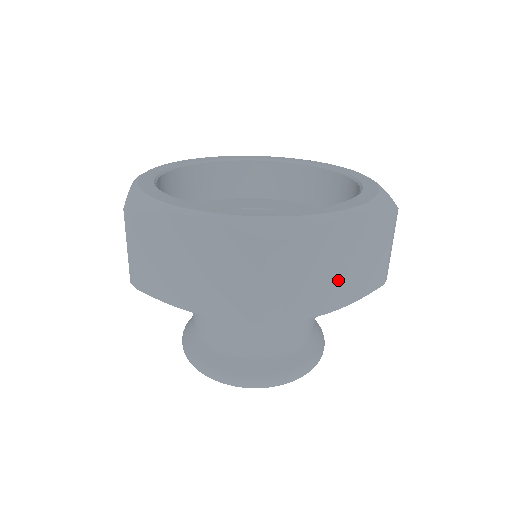
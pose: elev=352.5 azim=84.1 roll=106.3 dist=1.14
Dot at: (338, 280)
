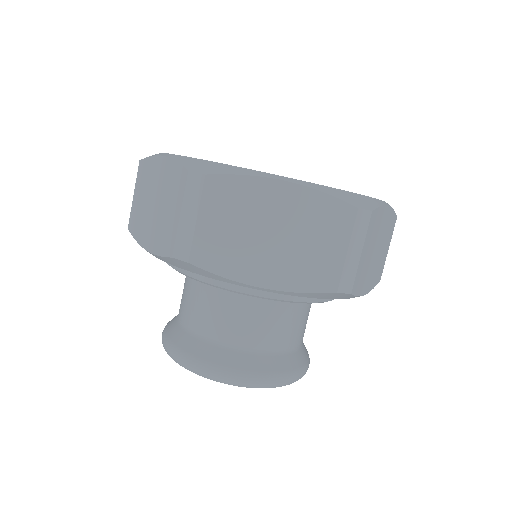
Dot at: (372, 264)
